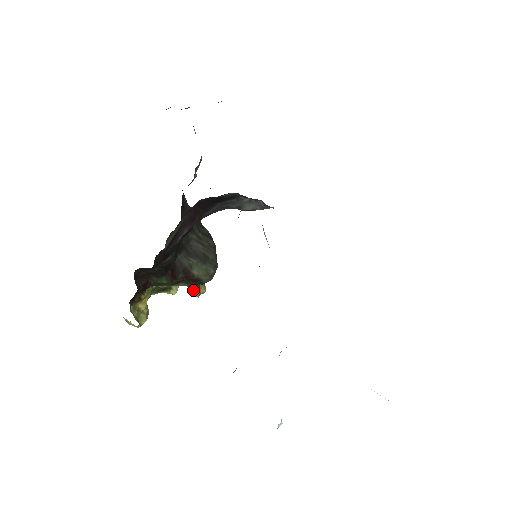
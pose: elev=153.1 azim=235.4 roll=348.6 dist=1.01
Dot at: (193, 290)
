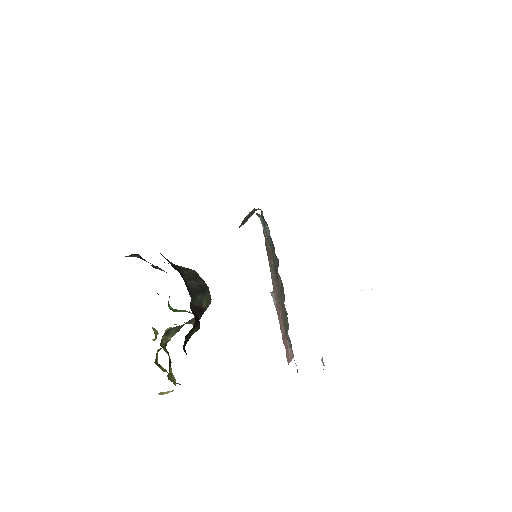
Dot at: (193, 323)
